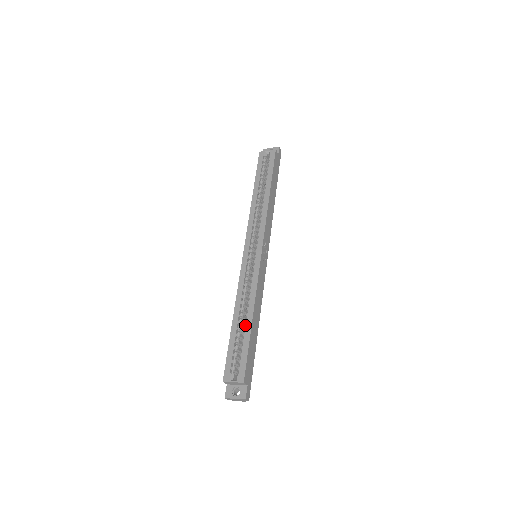
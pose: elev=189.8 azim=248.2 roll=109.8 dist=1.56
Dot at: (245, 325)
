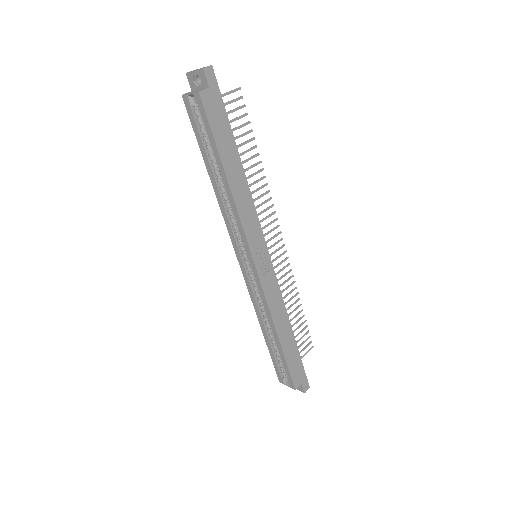
Dot at: occluded
